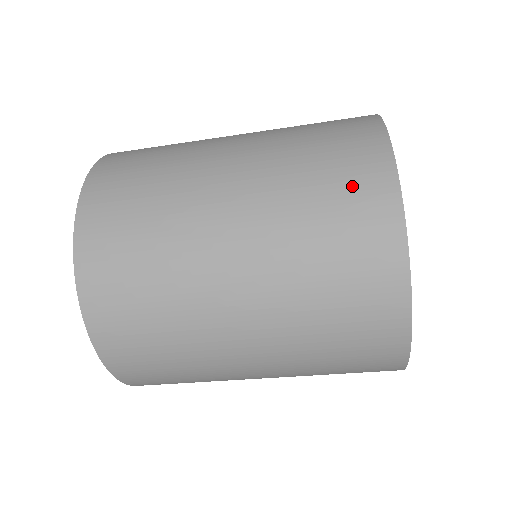
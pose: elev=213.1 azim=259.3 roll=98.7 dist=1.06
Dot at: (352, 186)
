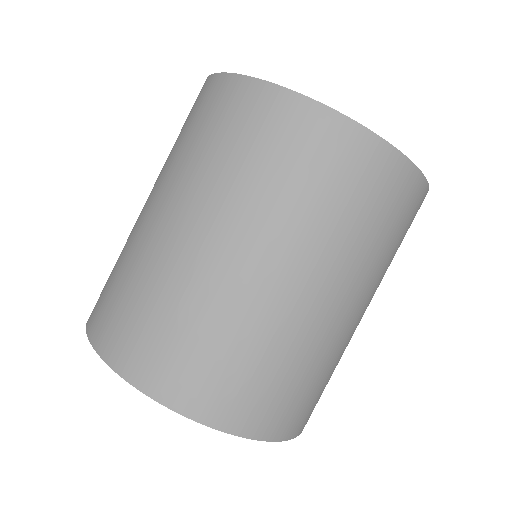
Dot at: (192, 110)
